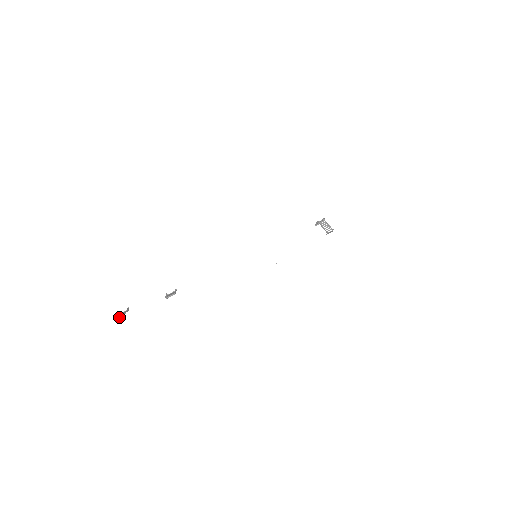
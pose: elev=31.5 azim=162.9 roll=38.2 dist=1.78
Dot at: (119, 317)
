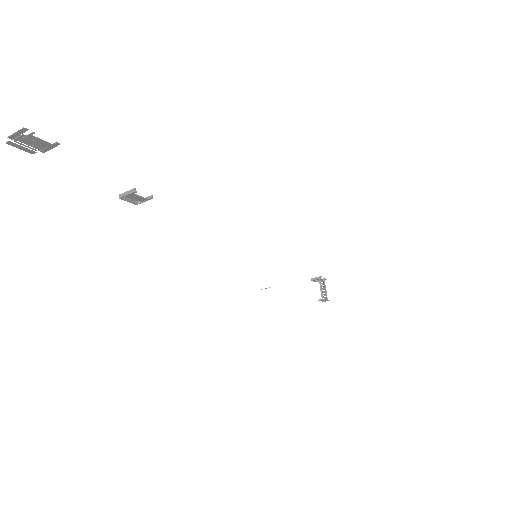
Dot at: (15, 145)
